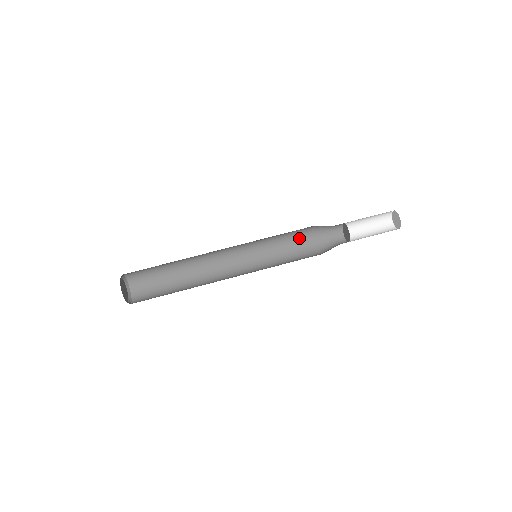
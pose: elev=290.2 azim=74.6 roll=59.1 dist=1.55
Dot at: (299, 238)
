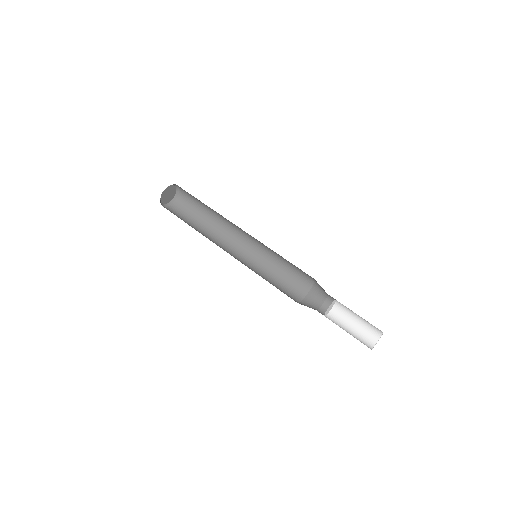
Dot at: (290, 291)
